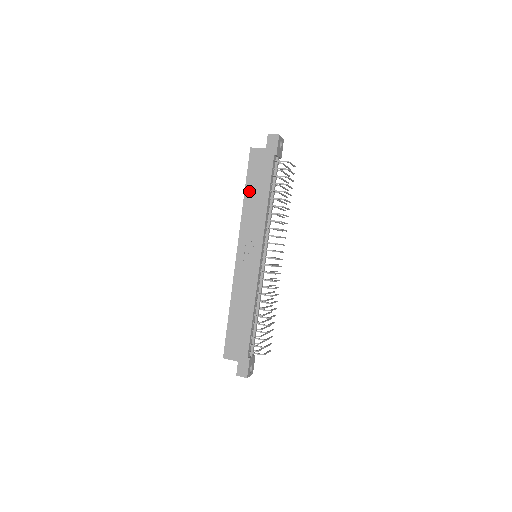
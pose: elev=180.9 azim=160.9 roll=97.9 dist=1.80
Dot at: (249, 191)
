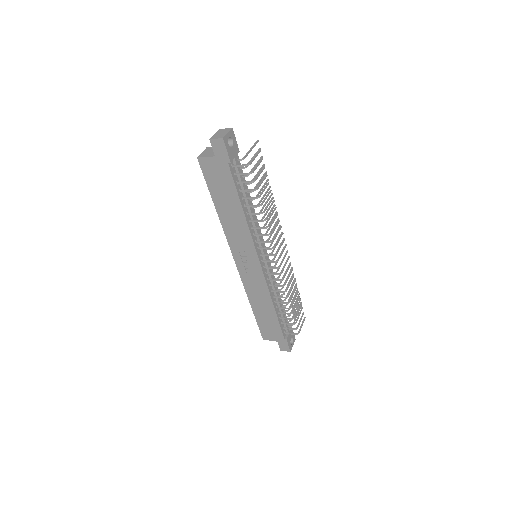
Dot at: (219, 204)
